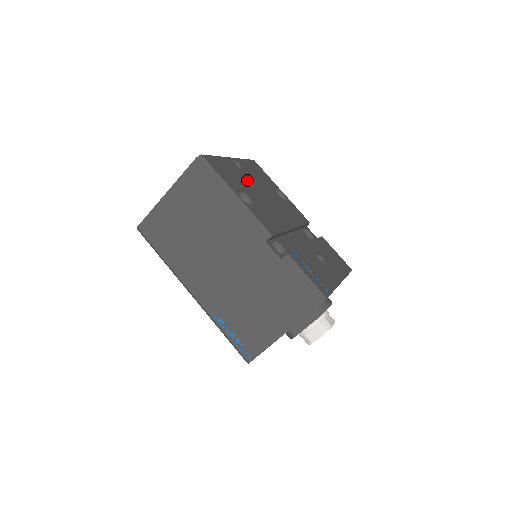
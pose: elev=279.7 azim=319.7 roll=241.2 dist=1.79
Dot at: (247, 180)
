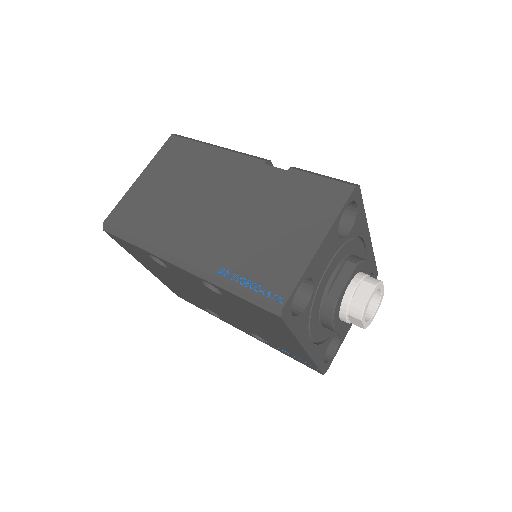
Dot at: occluded
